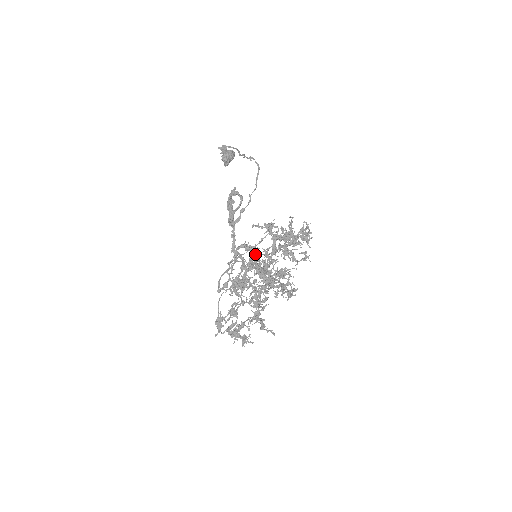
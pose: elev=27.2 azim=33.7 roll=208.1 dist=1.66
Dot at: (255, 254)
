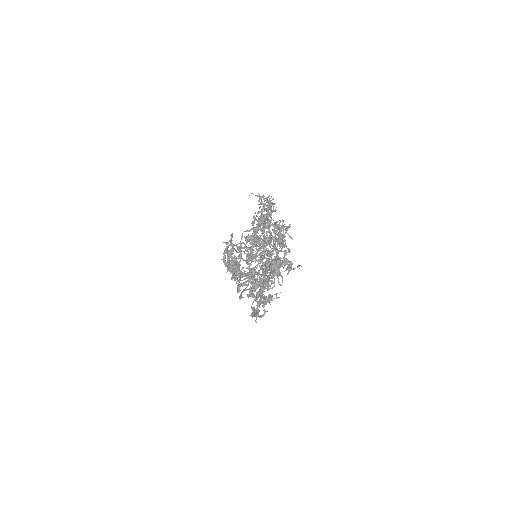
Dot at: occluded
